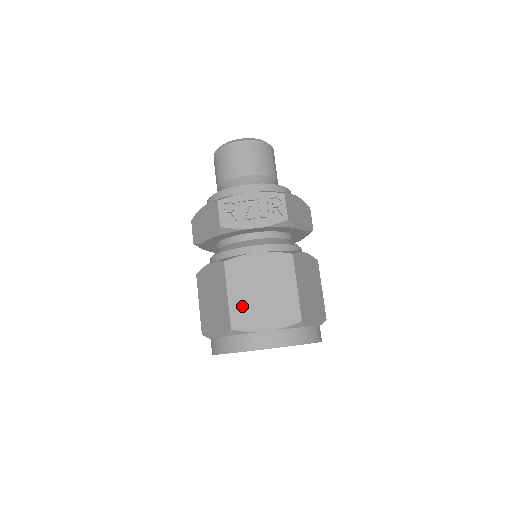
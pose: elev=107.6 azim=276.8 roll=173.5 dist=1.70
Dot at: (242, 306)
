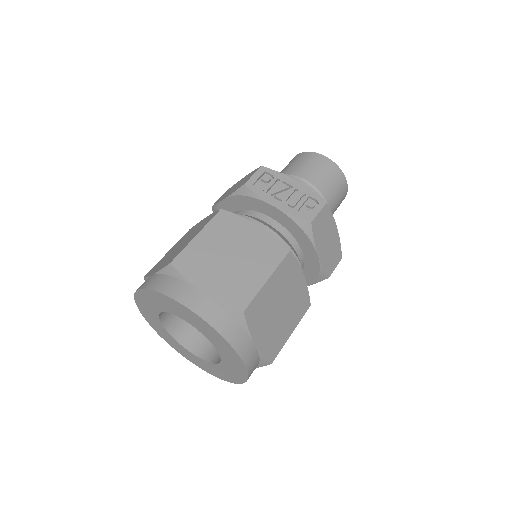
Dot at: (201, 253)
